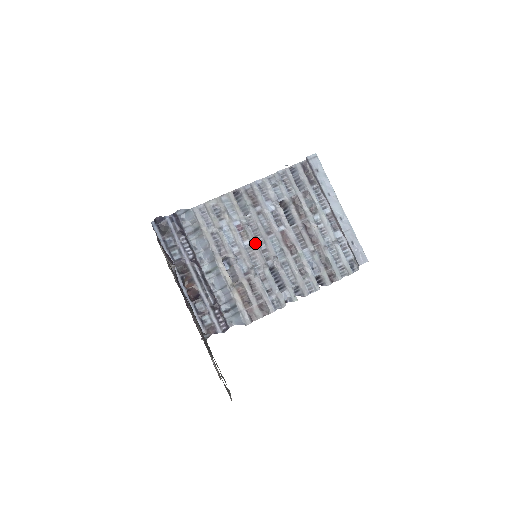
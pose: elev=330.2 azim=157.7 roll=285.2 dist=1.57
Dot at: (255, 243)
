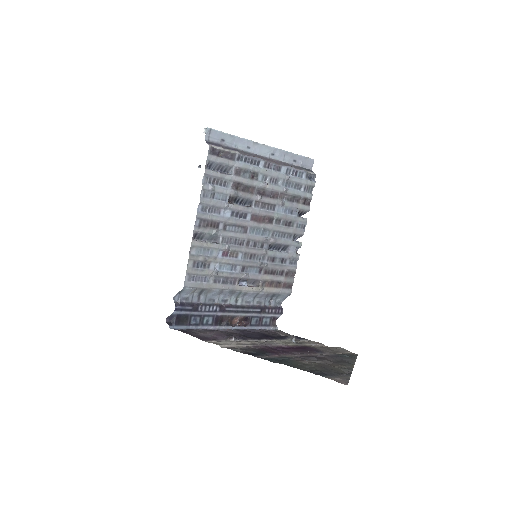
Dot at: (245, 249)
